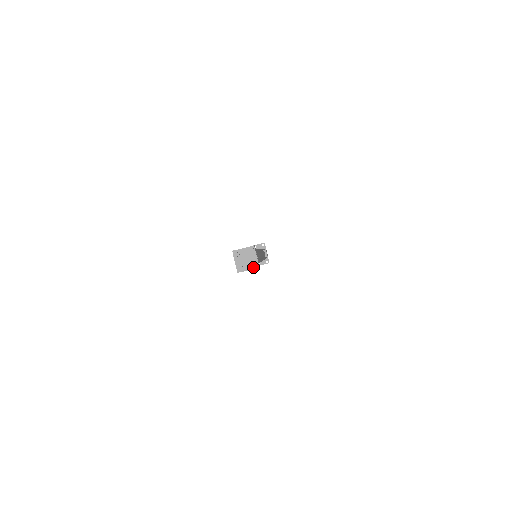
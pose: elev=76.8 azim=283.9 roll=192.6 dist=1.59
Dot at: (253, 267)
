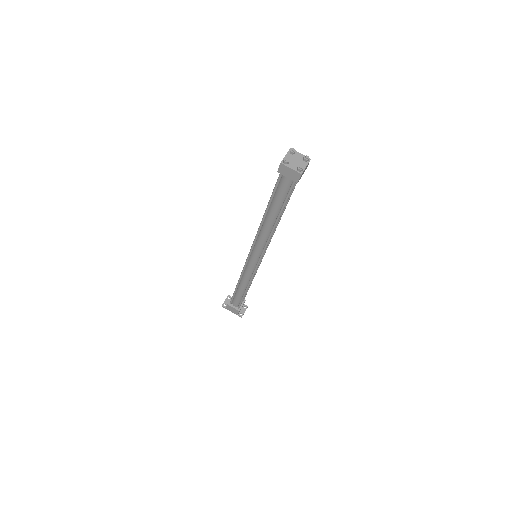
Dot at: (307, 162)
